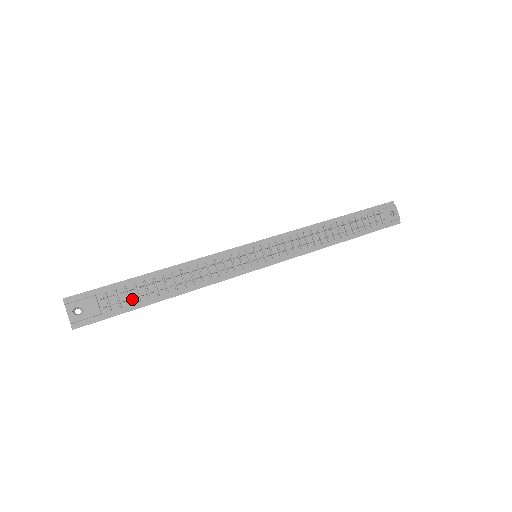
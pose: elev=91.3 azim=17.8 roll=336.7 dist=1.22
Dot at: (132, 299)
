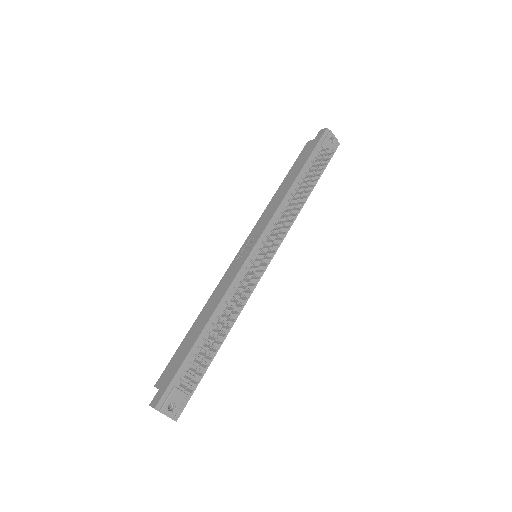
Dot at: (199, 366)
